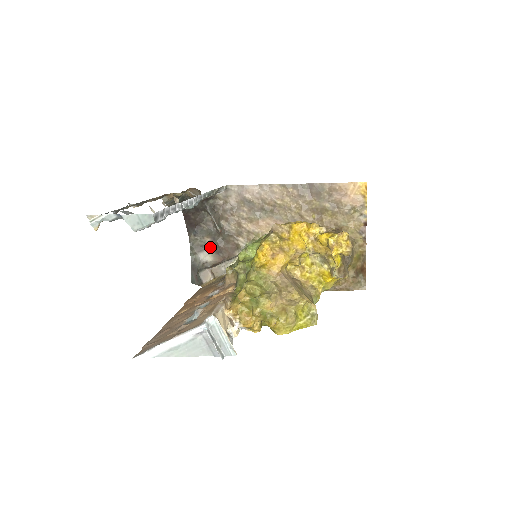
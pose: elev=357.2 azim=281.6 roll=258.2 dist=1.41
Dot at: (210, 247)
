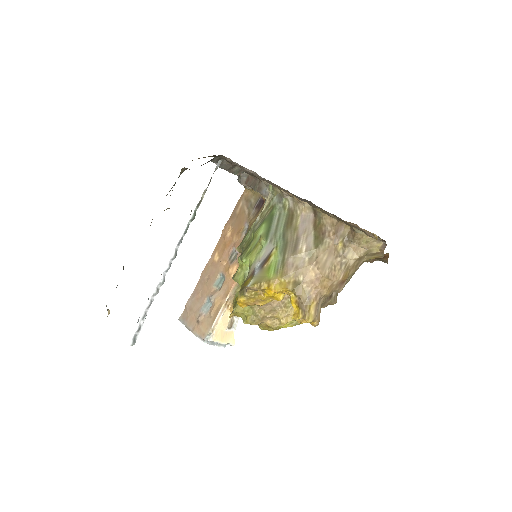
Dot at: occluded
